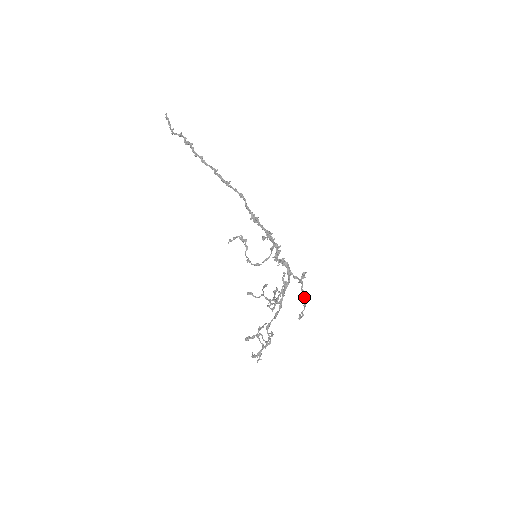
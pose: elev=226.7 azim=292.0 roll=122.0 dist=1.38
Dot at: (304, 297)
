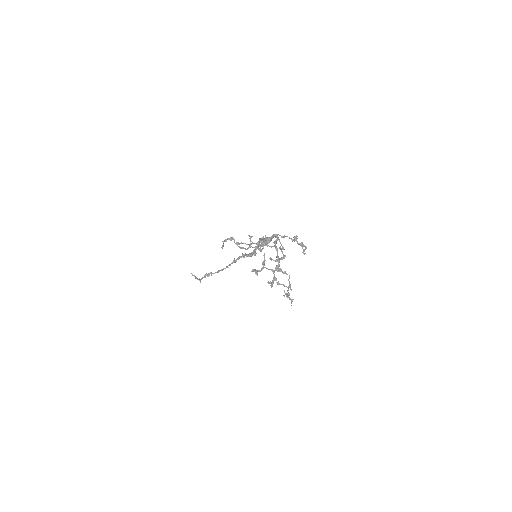
Dot at: (302, 244)
